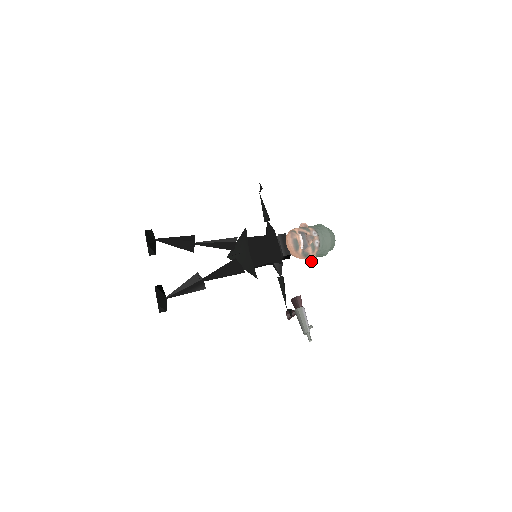
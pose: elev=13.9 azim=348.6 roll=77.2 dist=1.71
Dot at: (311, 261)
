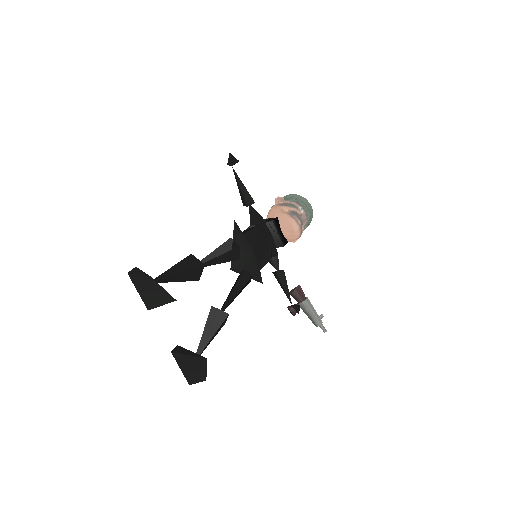
Dot at: (295, 241)
